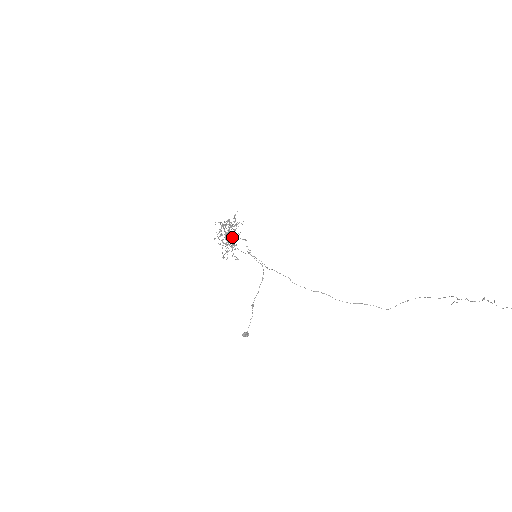
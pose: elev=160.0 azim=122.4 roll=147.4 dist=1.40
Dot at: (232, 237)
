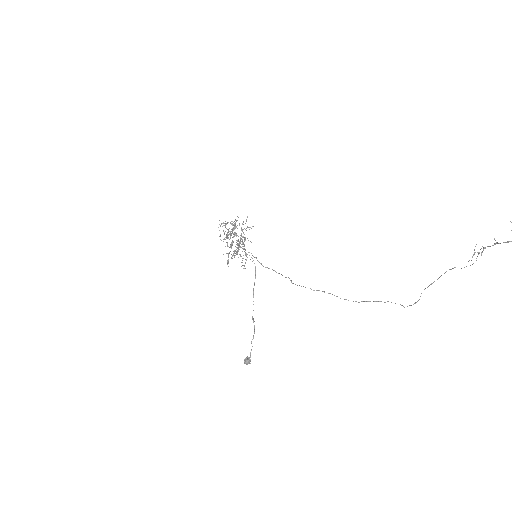
Dot at: (237, 240)
